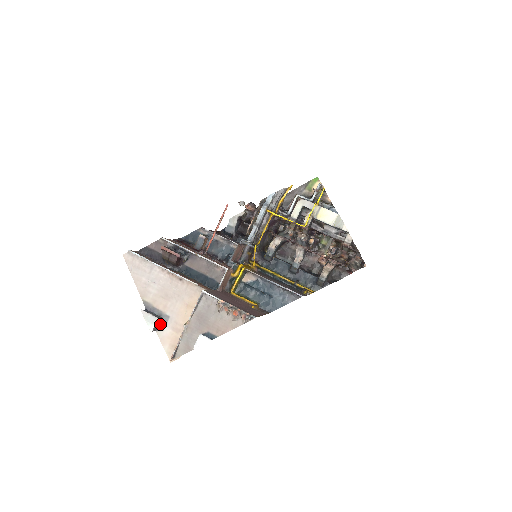
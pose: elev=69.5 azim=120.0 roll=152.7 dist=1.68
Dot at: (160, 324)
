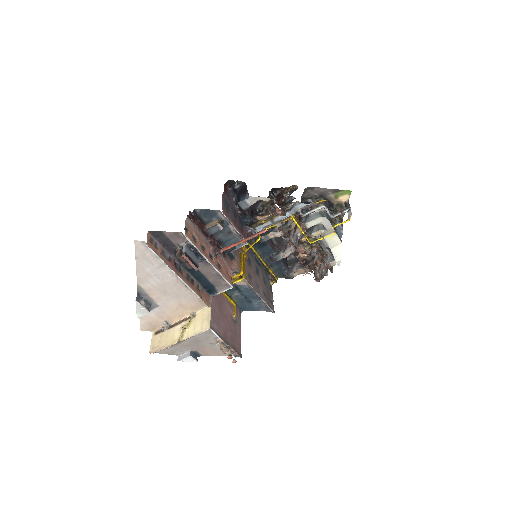
Dot at: occluded
